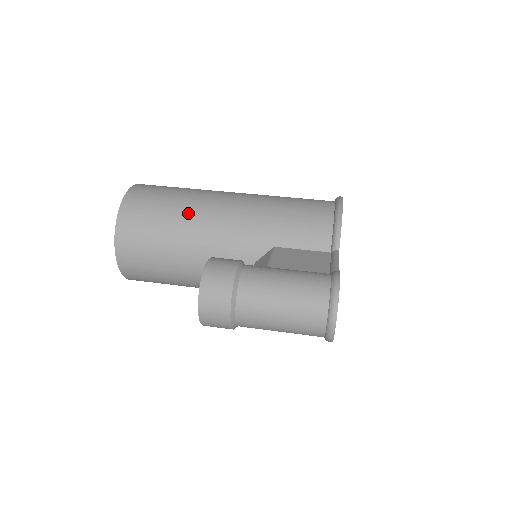
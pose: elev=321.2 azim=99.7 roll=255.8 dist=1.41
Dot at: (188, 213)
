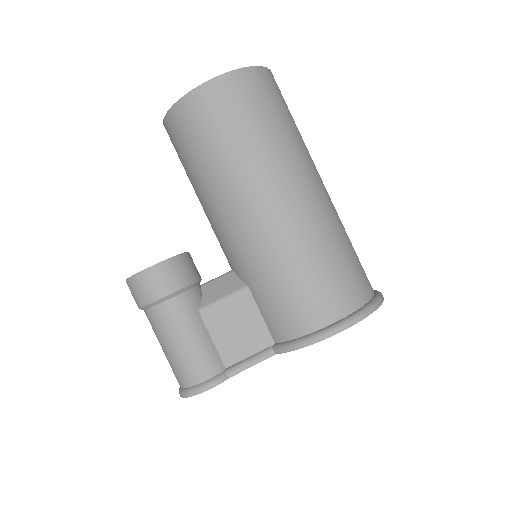
Dot at: (220, 178)
